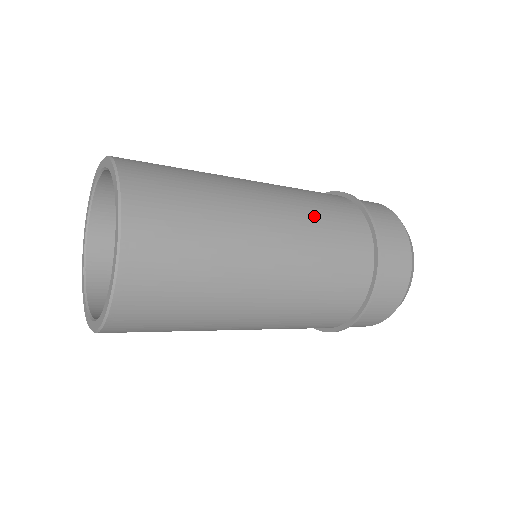
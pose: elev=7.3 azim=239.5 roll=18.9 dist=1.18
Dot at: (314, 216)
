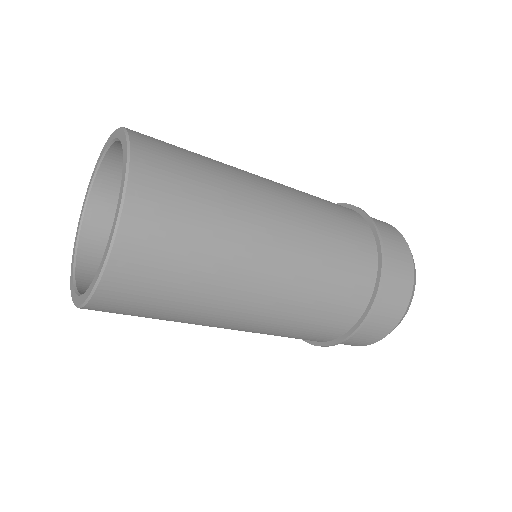
Dot at: occluded
